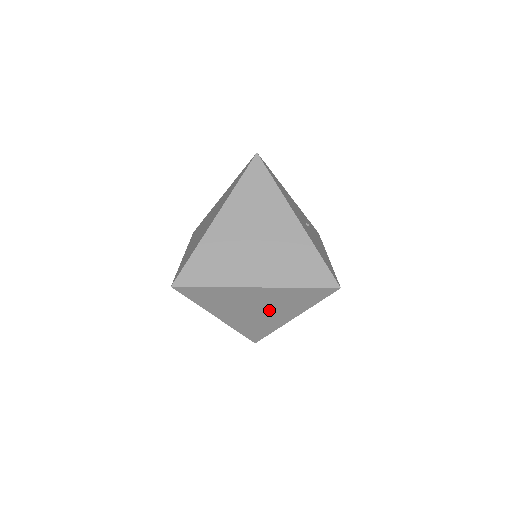
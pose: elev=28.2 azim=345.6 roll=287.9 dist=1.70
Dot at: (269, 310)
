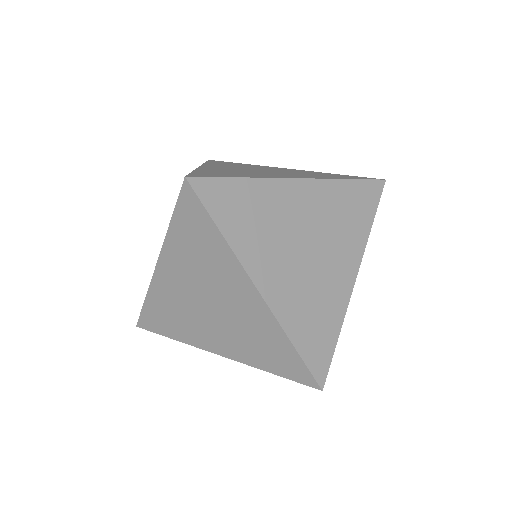
Dot at: (219, 322)
